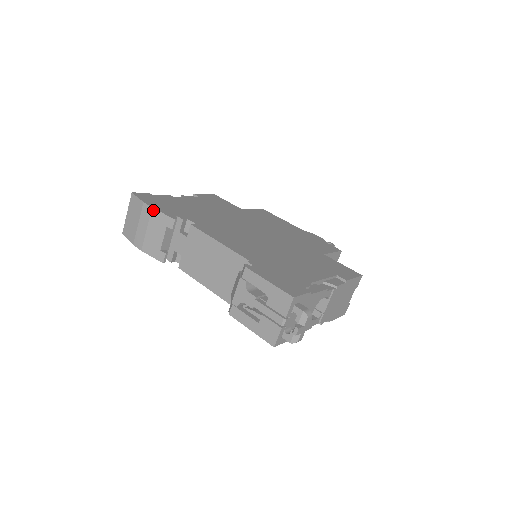
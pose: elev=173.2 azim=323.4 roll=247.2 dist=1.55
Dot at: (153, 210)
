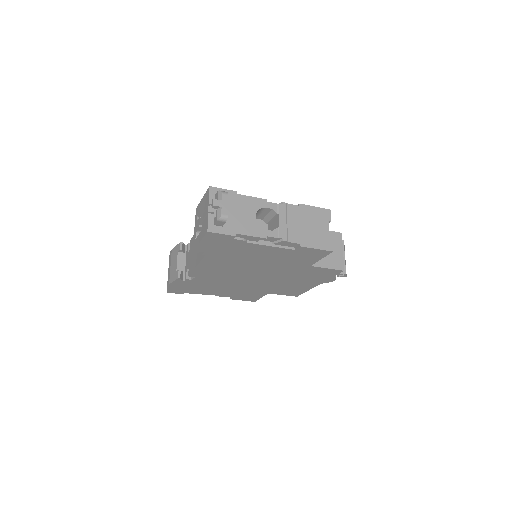
Dot at: (172, 250)
